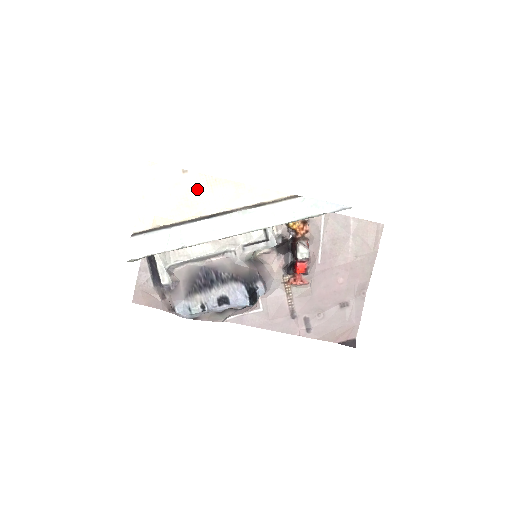
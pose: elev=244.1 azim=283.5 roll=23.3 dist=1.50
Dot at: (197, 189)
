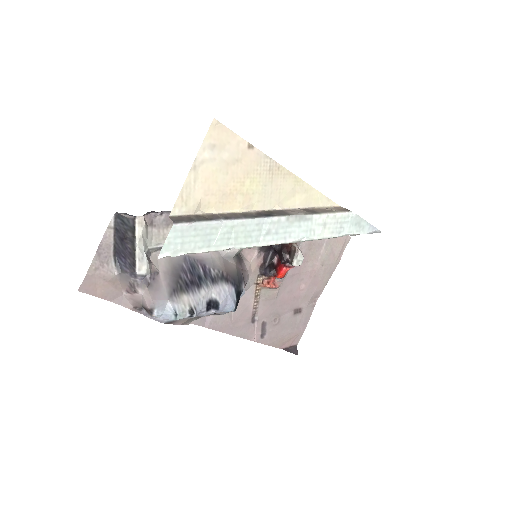
Dot at: (257, 174)
